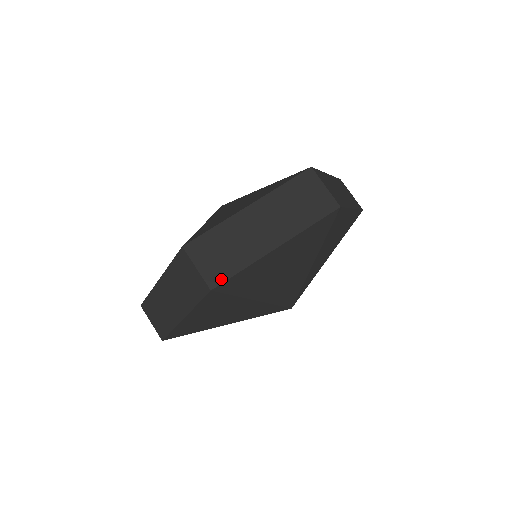
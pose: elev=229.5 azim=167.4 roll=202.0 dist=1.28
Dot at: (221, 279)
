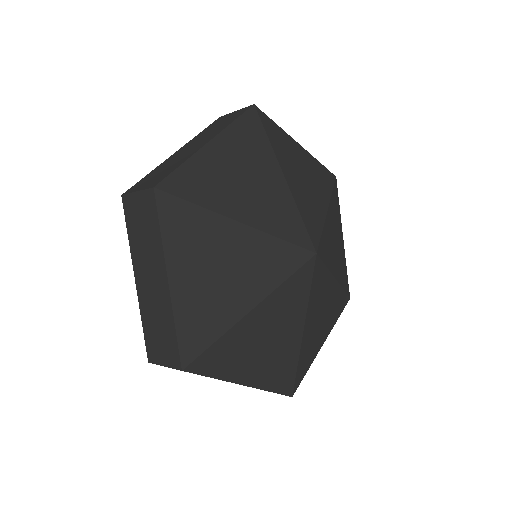
Dot at: (162, 179)
